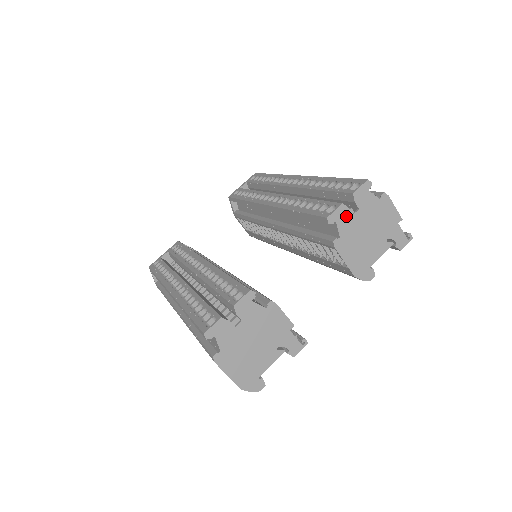
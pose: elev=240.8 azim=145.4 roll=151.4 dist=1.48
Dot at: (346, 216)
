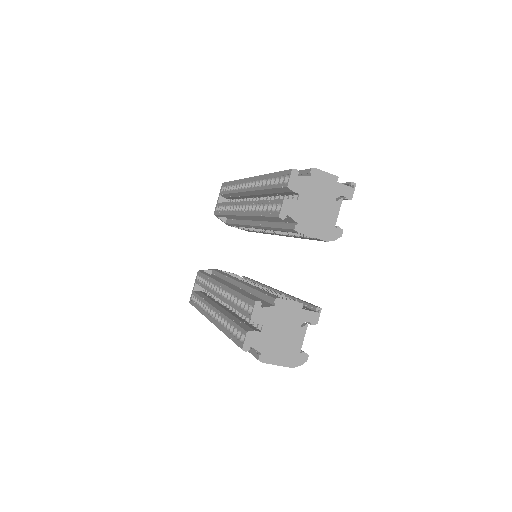
Dot at: (292, 206)
